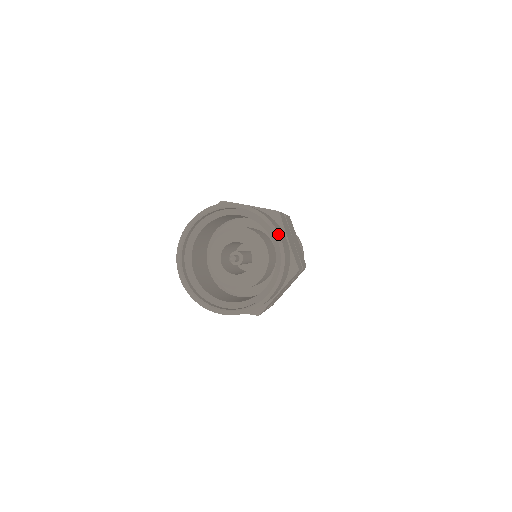
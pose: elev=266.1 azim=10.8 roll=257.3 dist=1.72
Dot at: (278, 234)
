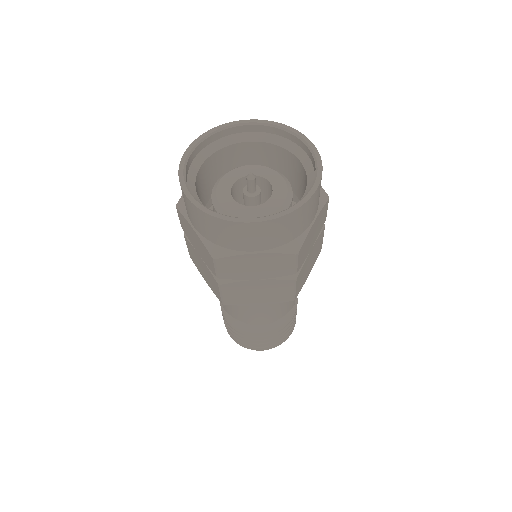
Dot at: (301, 134)
